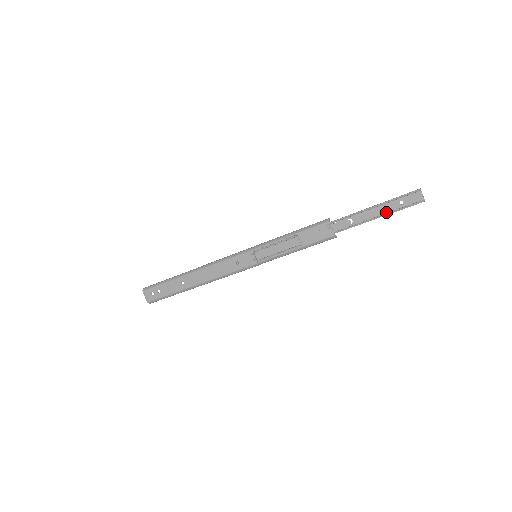
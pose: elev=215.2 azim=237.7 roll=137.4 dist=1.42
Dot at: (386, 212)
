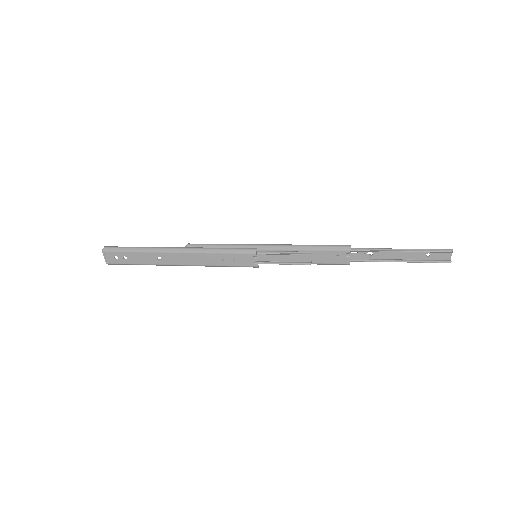
Dot at: (409, 258)
